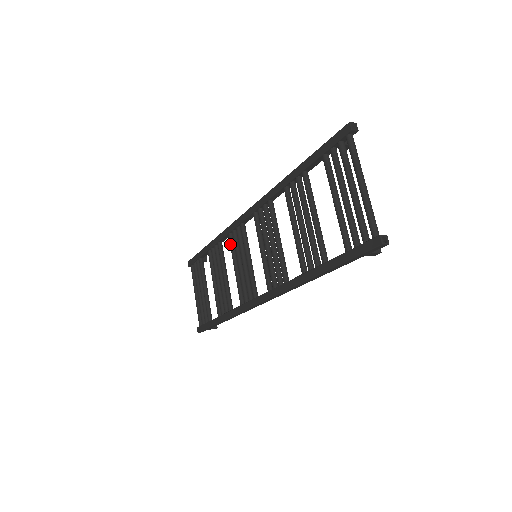
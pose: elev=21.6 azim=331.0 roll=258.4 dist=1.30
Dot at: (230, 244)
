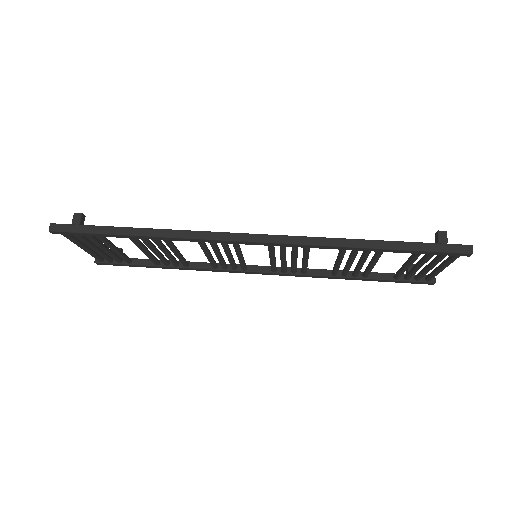
Dot at: (202, 247)
